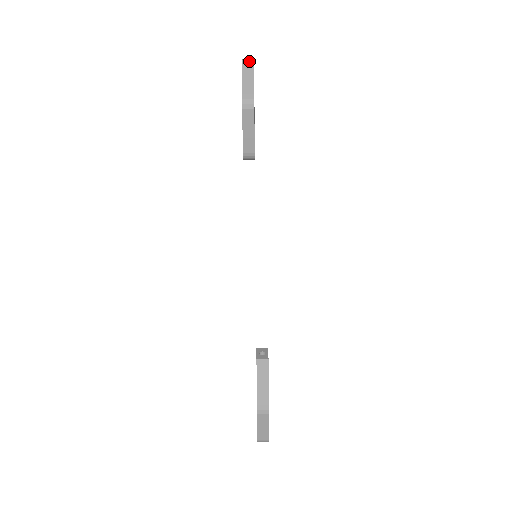
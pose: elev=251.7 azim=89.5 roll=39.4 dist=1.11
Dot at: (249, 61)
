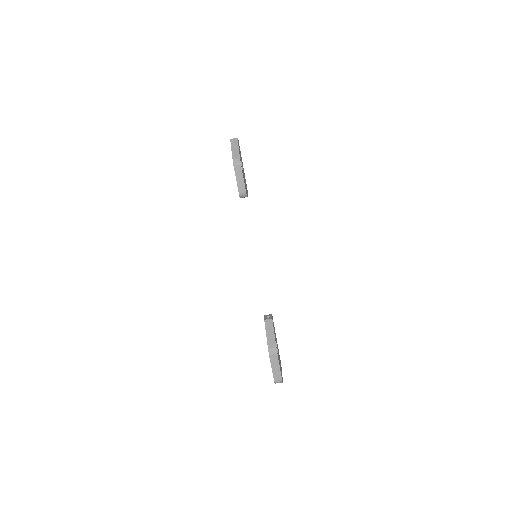
Dot at: (235, 139)
